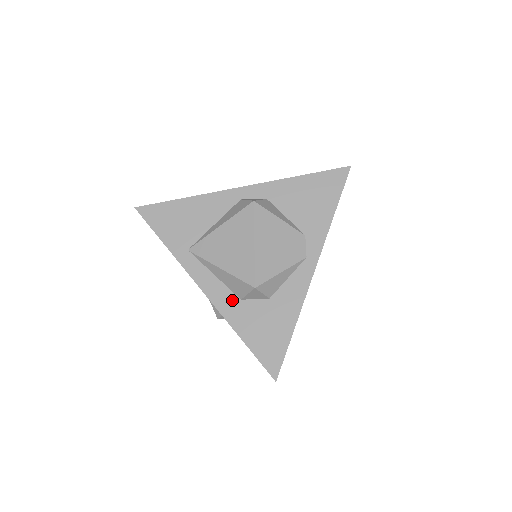
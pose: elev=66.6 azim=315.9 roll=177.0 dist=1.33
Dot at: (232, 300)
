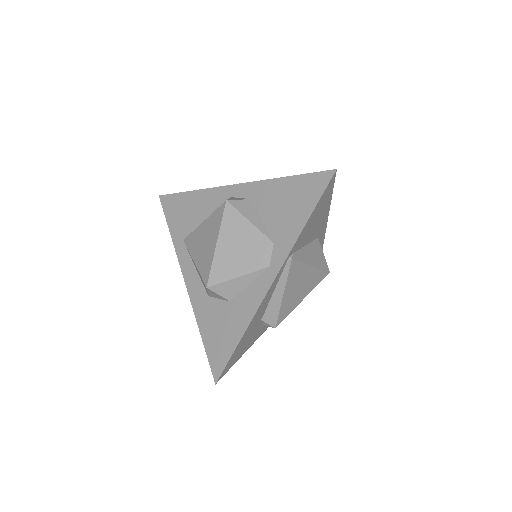
Dot at: (202, 295)
